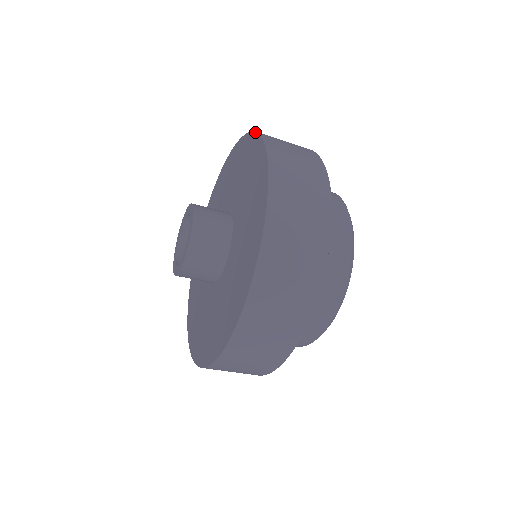
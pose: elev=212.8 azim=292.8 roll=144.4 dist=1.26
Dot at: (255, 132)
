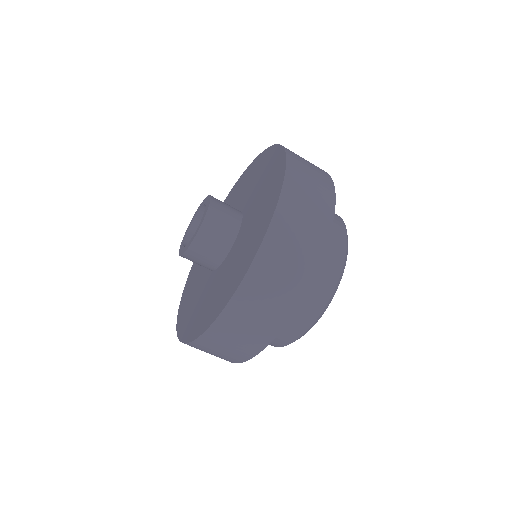
Dot at: (238, 180)
